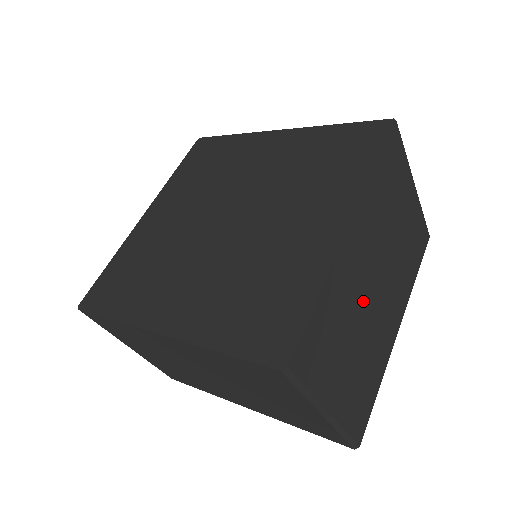
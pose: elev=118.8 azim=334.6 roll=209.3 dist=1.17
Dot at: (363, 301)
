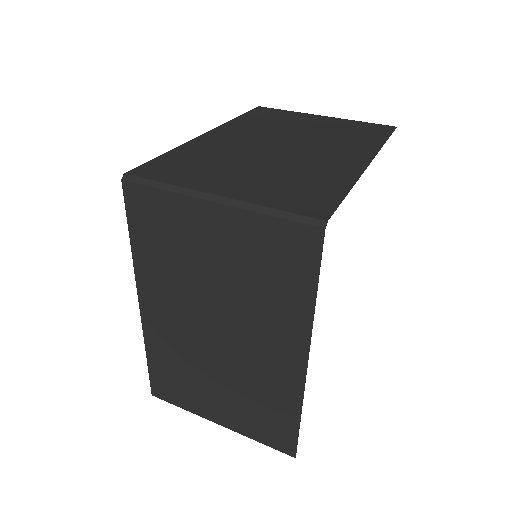
Dot at: (255, 153)
